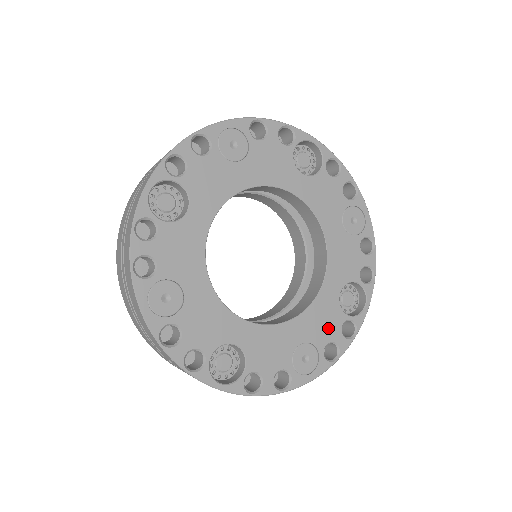
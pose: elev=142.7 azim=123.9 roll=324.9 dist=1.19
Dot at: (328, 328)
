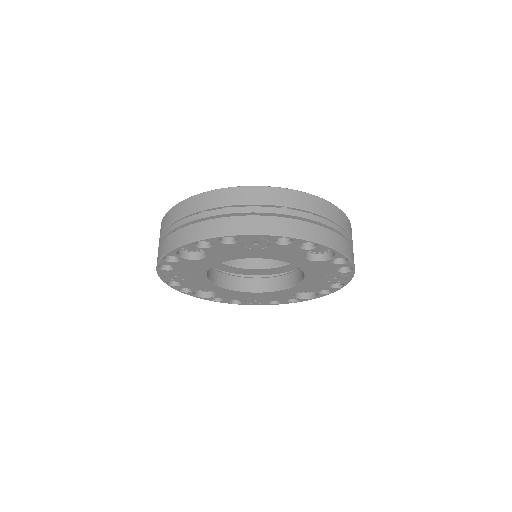
Dot at: (278, 298)
